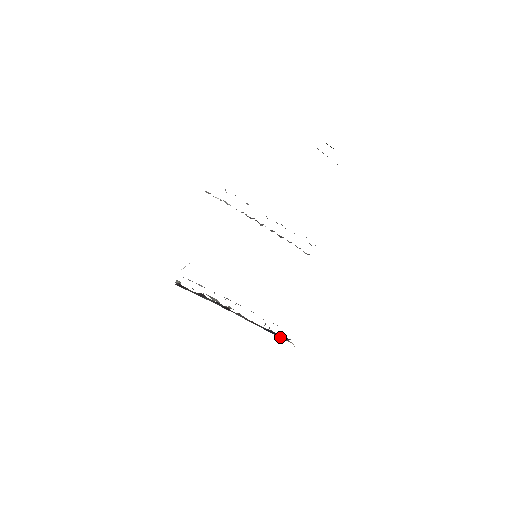
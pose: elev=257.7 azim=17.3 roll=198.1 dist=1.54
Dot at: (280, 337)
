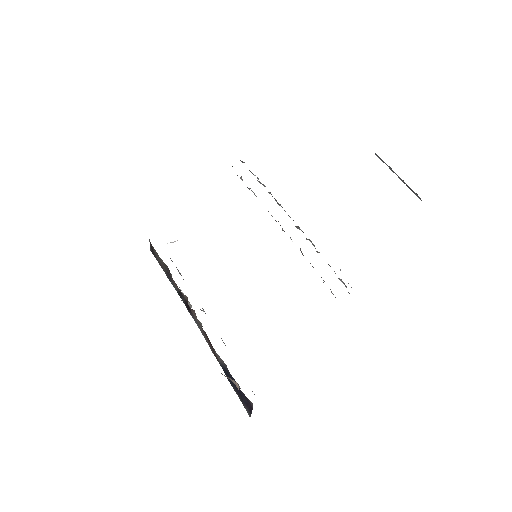
Dot at: (242, 401)
